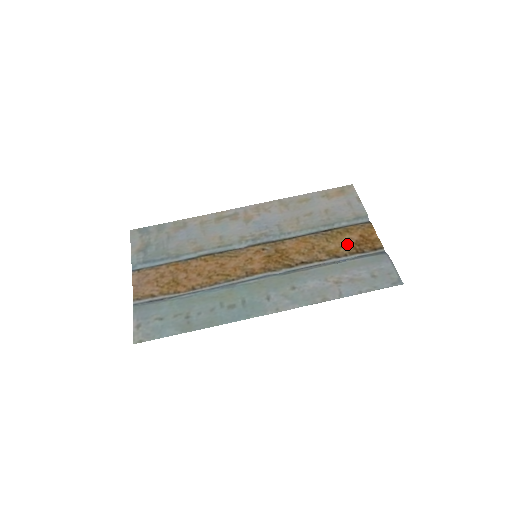
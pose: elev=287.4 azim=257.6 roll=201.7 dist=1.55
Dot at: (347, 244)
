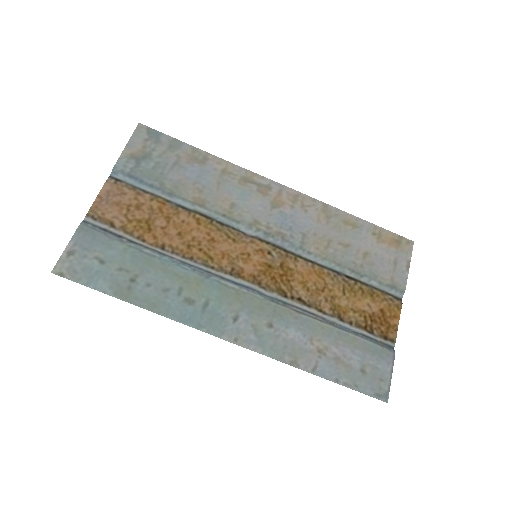
Dot at: (361, 310)
